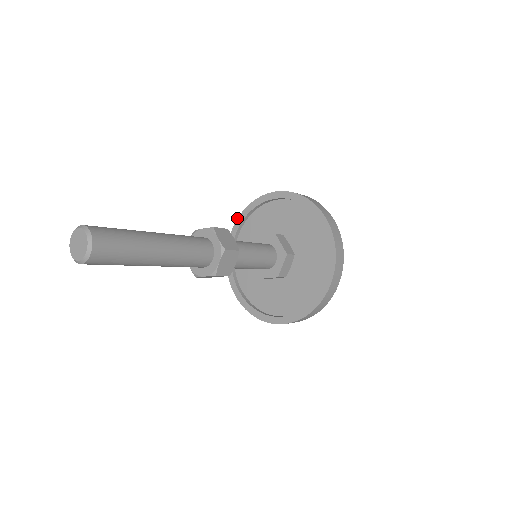
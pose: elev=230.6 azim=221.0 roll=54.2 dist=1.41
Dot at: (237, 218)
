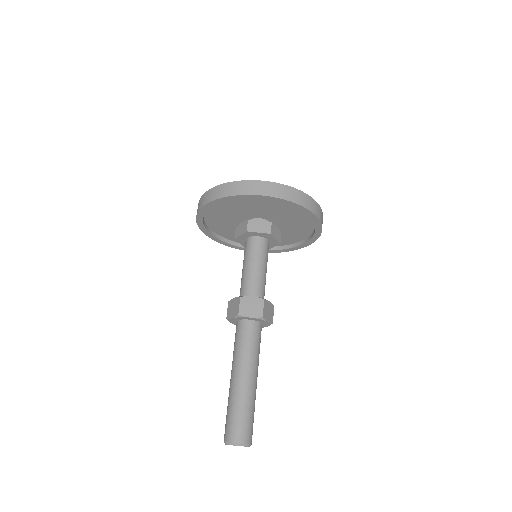
Dot at: (212, 201)
